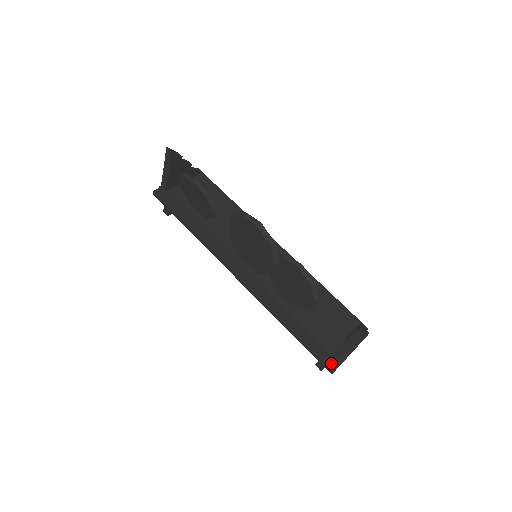
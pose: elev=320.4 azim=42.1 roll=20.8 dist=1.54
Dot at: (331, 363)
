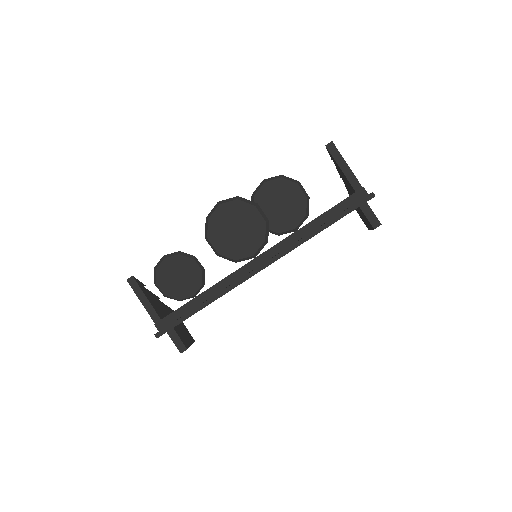
Dot at: (365, 195)
